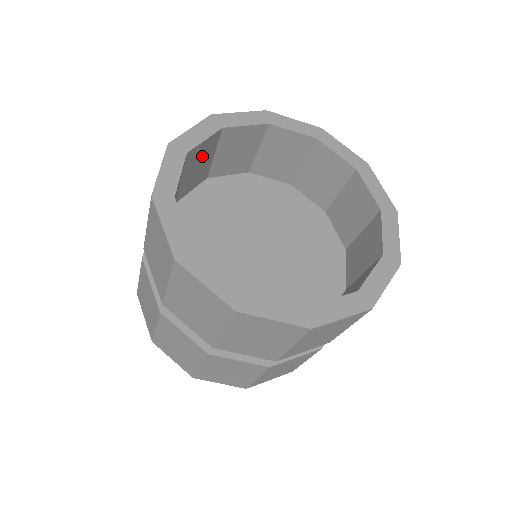
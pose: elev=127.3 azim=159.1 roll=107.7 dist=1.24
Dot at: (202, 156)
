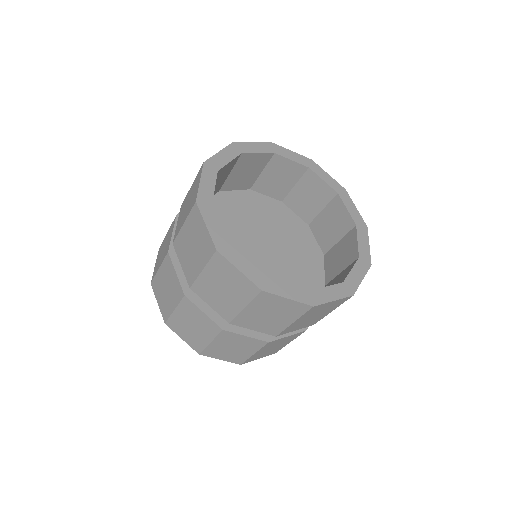
Dot at: (252, 166)
